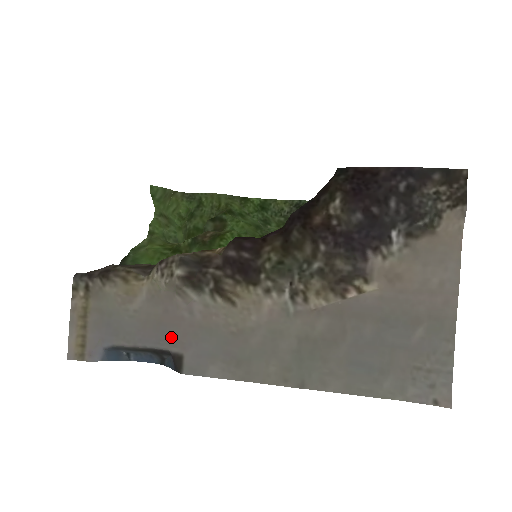
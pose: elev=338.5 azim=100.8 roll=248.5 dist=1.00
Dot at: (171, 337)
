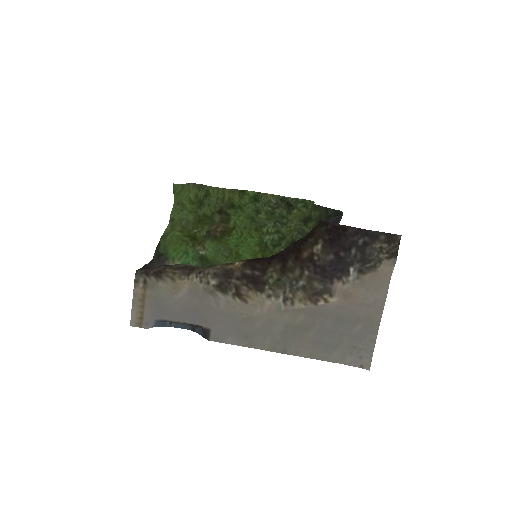
Dot at: (203, 318)
